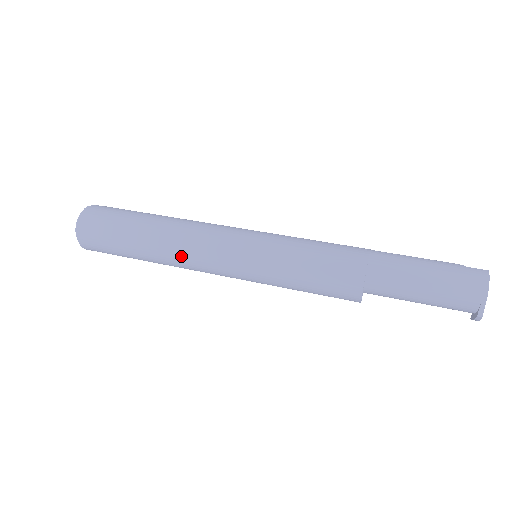
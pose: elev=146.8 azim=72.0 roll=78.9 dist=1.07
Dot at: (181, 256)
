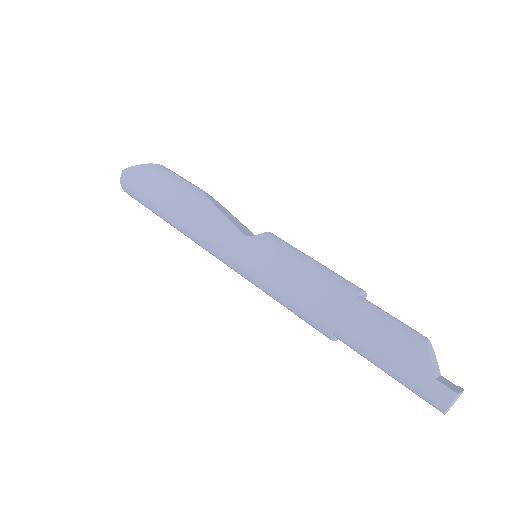
Dot at: occluded
